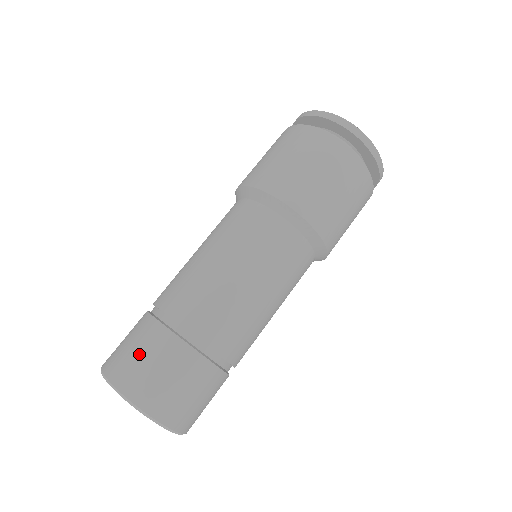
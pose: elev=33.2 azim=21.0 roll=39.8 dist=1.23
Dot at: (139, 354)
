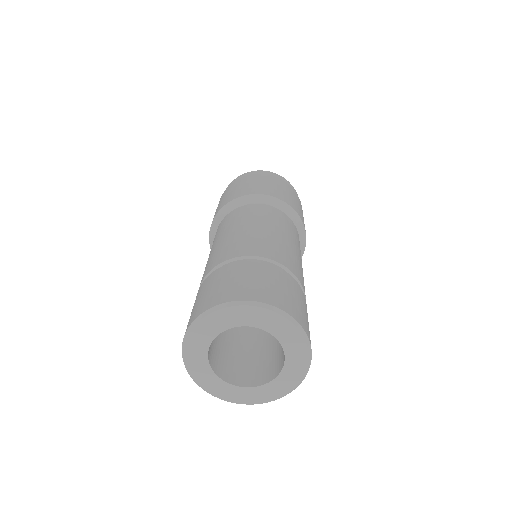
Dot at: occluded
